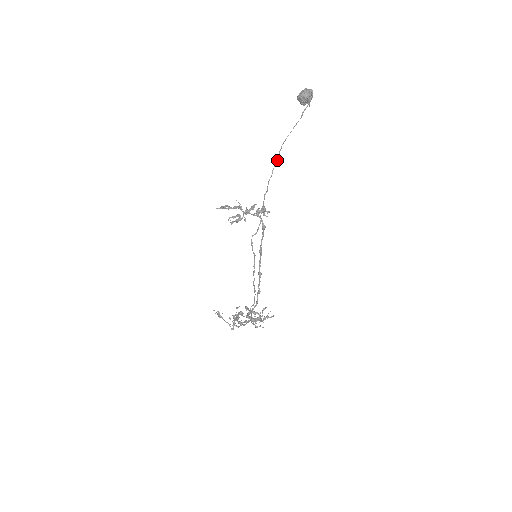
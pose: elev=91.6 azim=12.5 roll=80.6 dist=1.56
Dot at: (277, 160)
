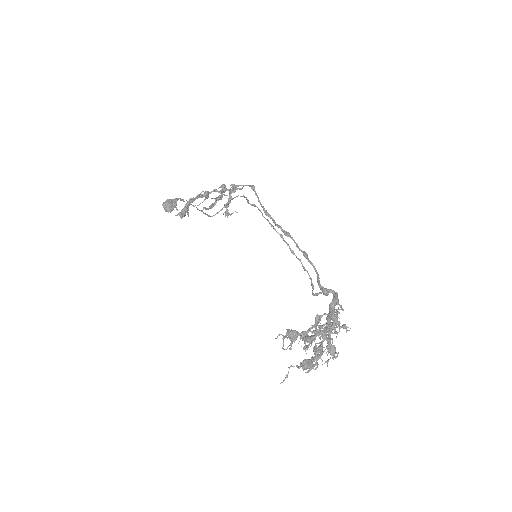
Dot at: occluded
